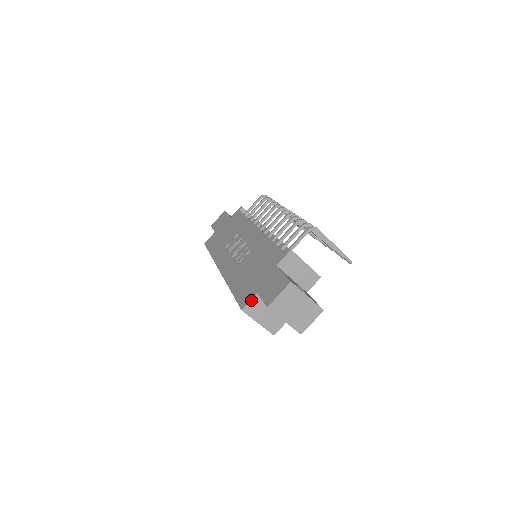
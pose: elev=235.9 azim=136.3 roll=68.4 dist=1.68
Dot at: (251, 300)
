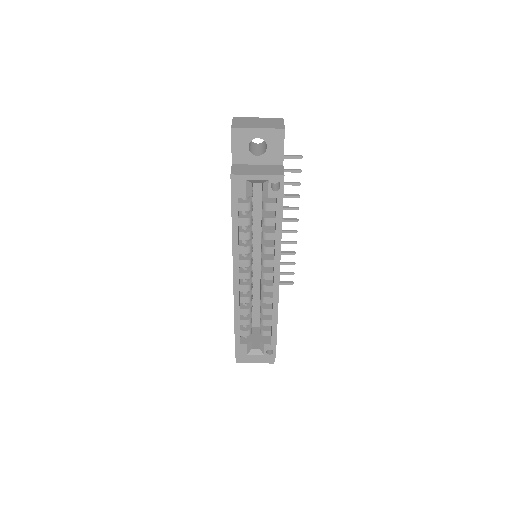
Dot at: (231, 169)
